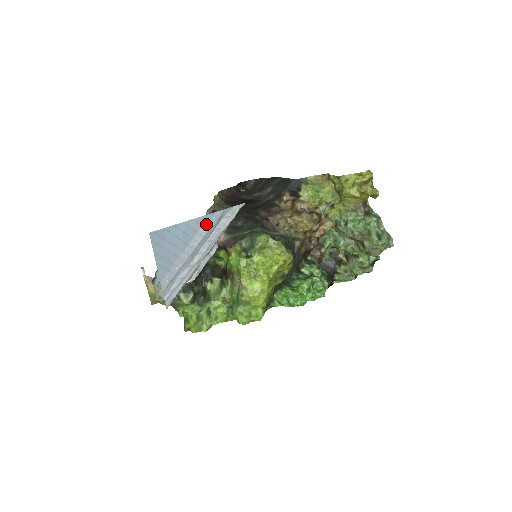
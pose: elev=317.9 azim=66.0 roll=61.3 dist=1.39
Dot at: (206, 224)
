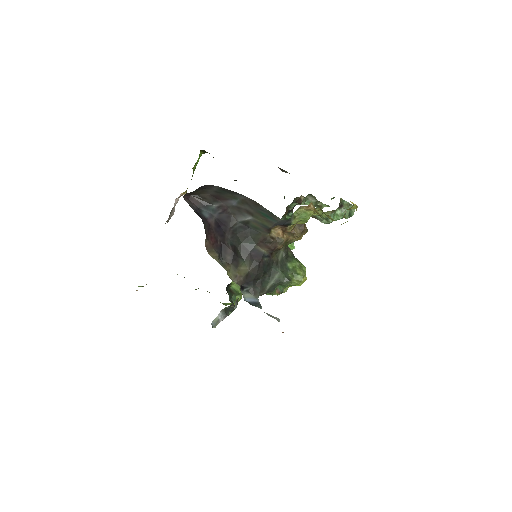
Dot at: occluded
